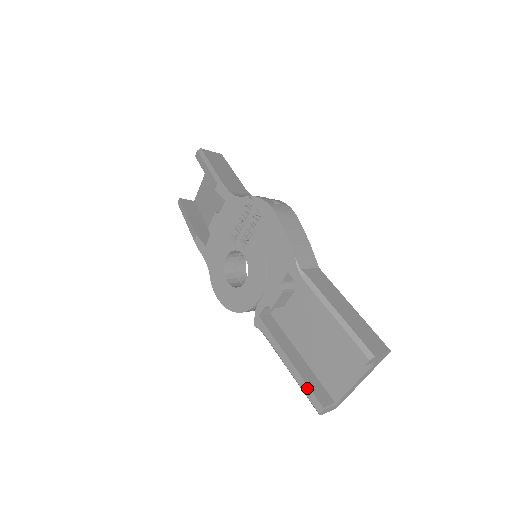
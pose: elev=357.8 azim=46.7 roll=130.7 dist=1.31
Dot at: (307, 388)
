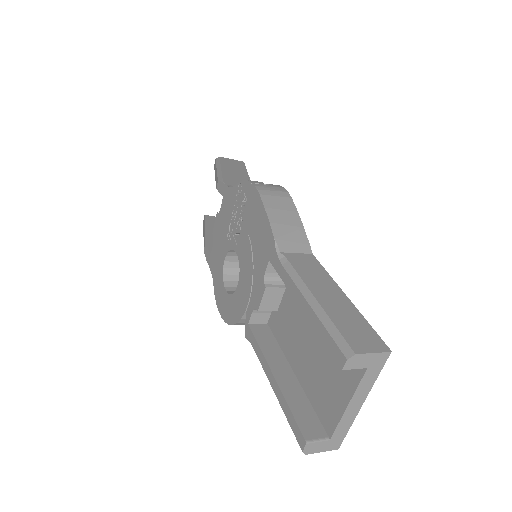
Dot at: (290, 413)
